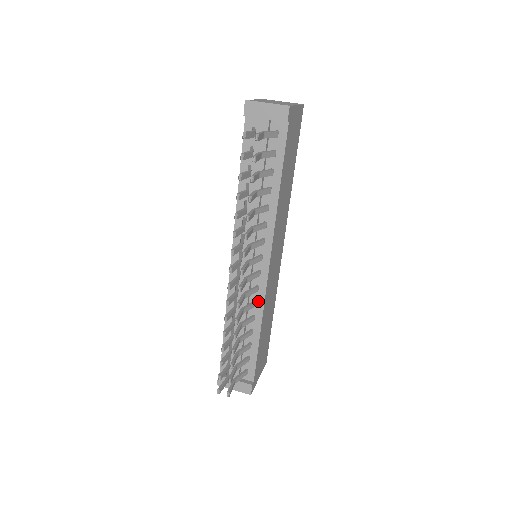
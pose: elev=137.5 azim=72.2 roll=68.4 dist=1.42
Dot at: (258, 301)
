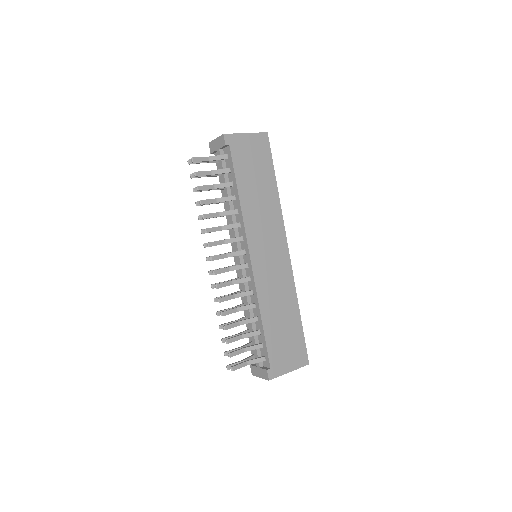
Dot at: (253, 290)
